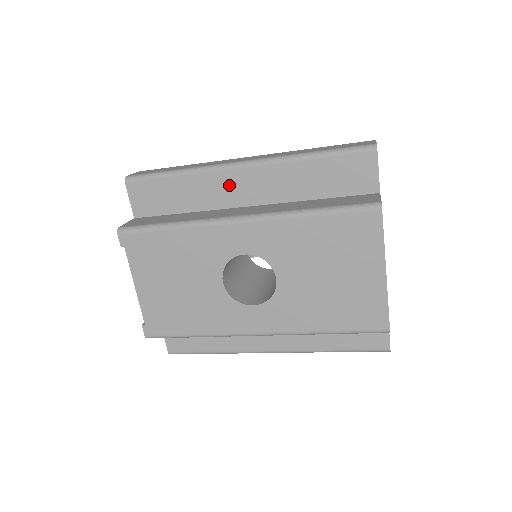
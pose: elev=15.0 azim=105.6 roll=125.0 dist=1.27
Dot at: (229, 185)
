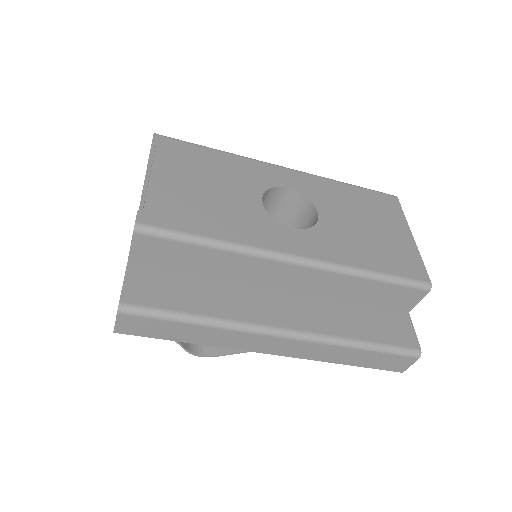
Dot at: occluded
